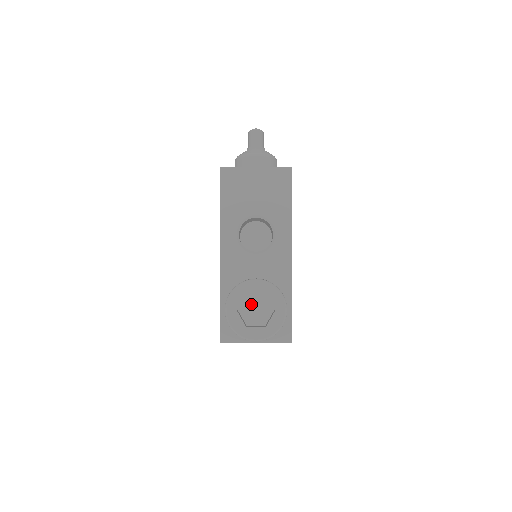
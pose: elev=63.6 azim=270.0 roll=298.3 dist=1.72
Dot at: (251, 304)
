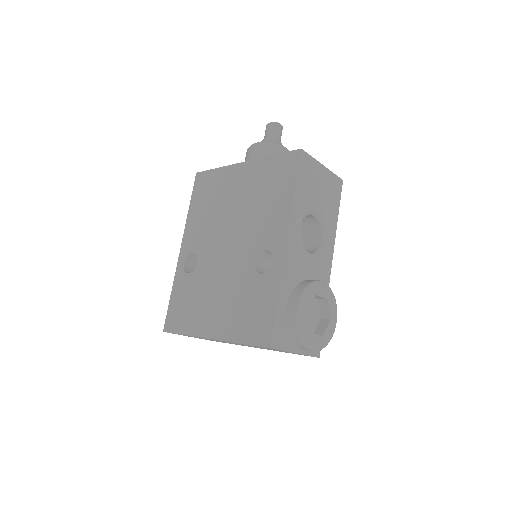
Dot at: occluded
